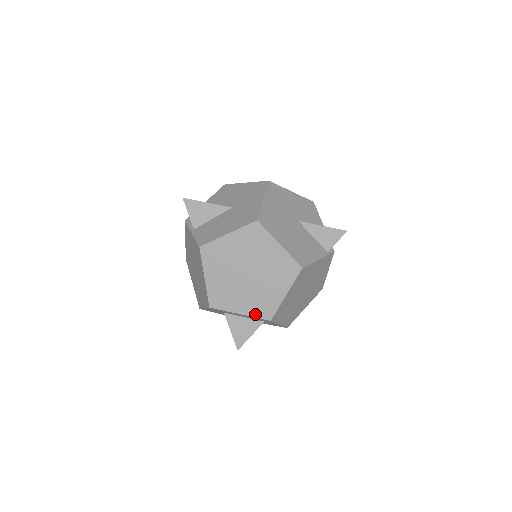
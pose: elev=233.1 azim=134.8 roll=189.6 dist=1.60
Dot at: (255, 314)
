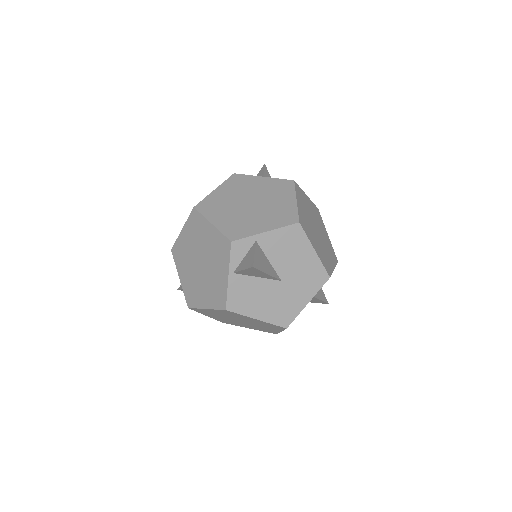
Dot at: (217, 319)
